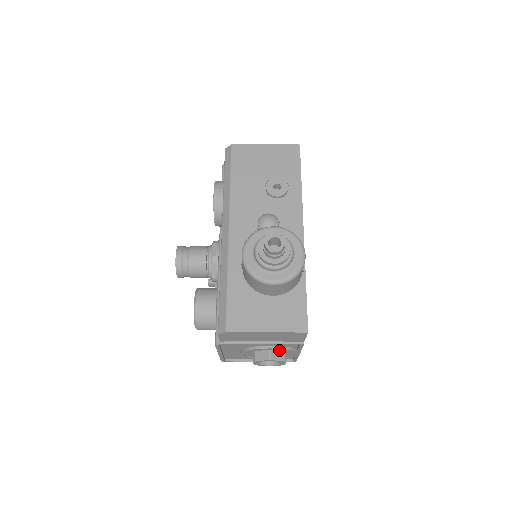
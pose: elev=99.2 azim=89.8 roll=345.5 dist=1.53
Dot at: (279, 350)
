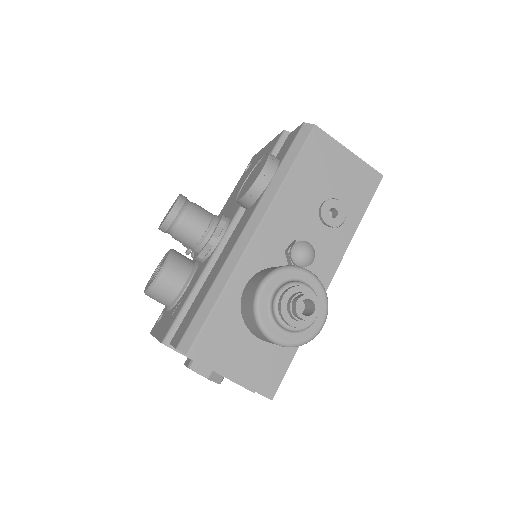
Dot at: occluded
